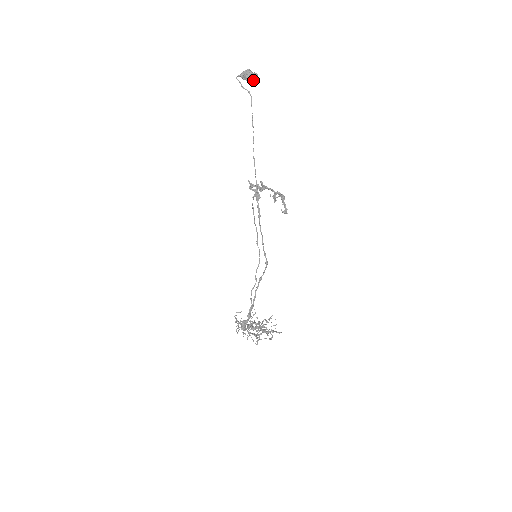
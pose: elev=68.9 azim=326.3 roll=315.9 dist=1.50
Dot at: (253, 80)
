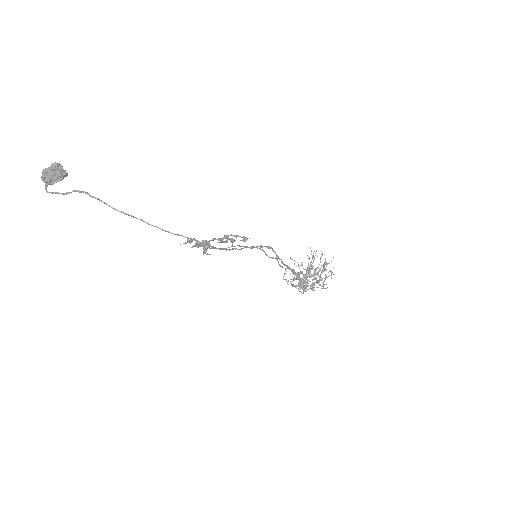
Dot at: (62, 177)
